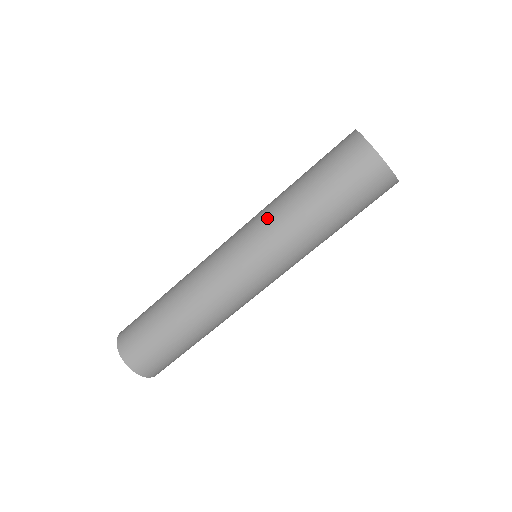
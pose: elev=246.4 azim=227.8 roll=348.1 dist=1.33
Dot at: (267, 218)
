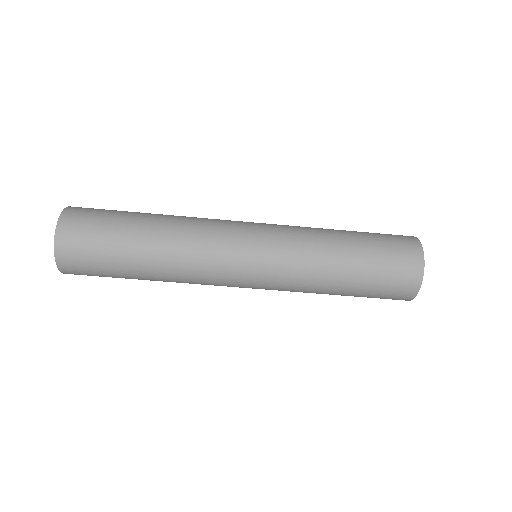
Dot at: (301, 229)
